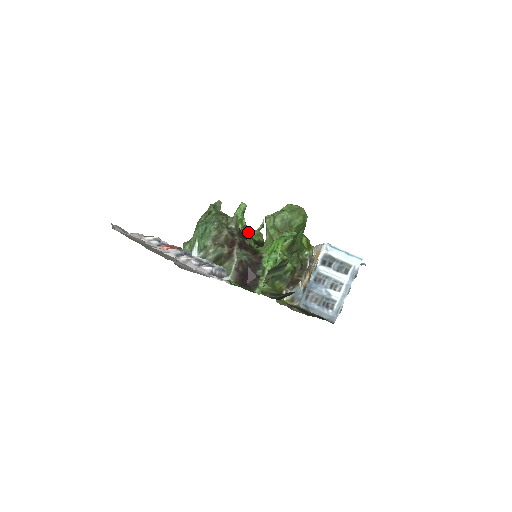
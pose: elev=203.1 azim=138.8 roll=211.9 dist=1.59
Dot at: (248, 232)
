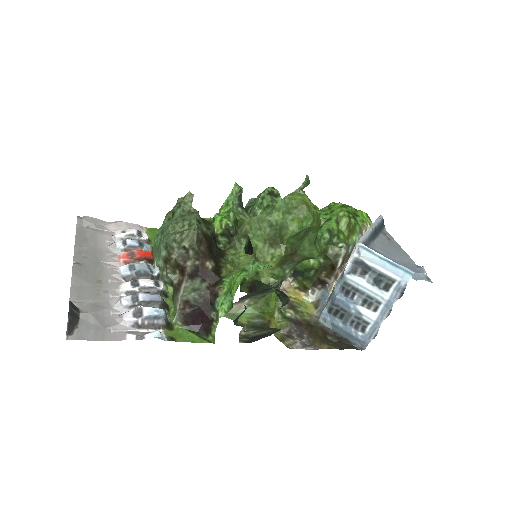
Dot at: (234, 232)
